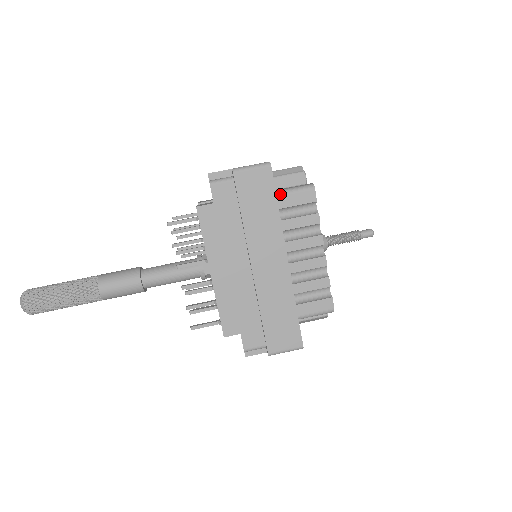
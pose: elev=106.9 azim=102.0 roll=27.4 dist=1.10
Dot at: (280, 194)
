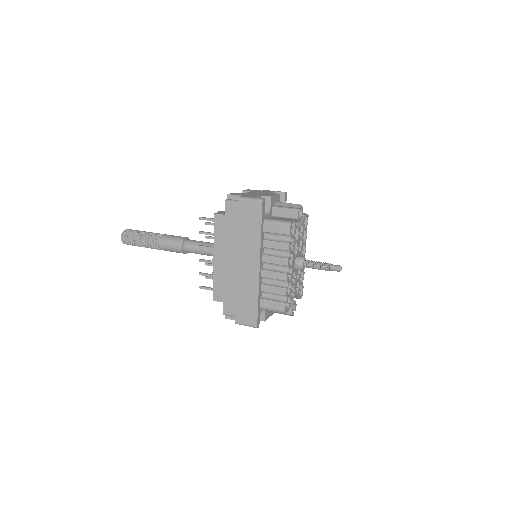
Dot at: (267, 222)
